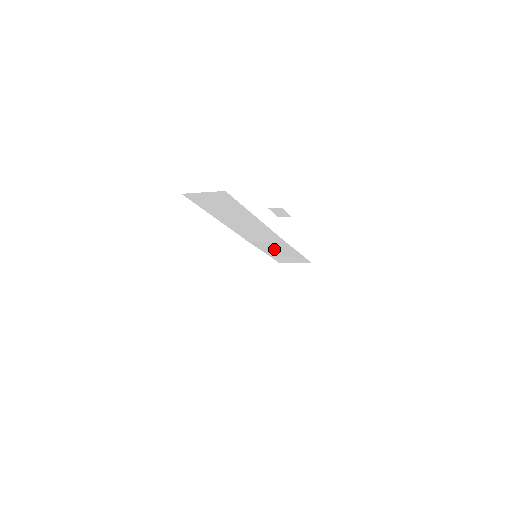
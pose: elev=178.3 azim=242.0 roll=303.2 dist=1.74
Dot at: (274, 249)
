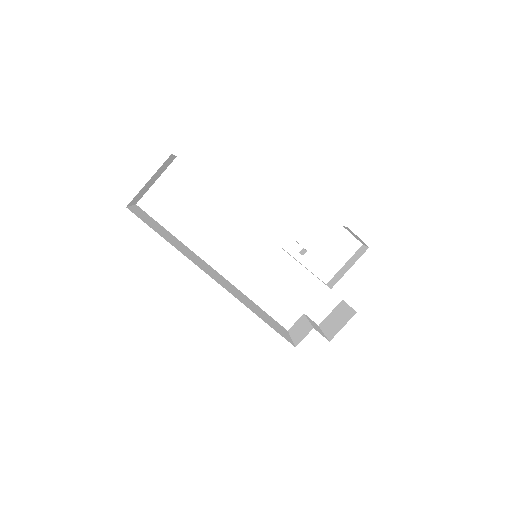
Dot at: occluded
